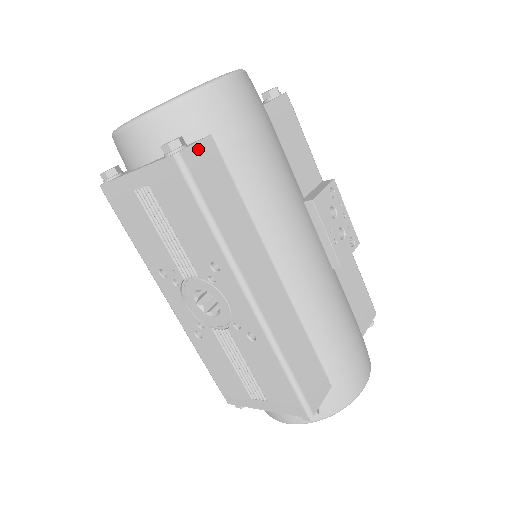
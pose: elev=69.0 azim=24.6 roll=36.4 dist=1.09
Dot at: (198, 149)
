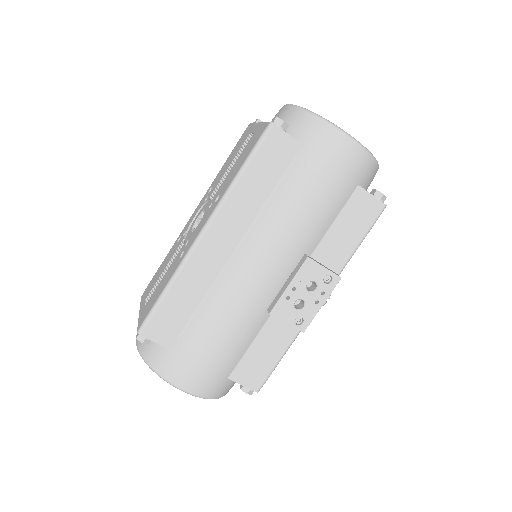
Dot at: (286, 139)
